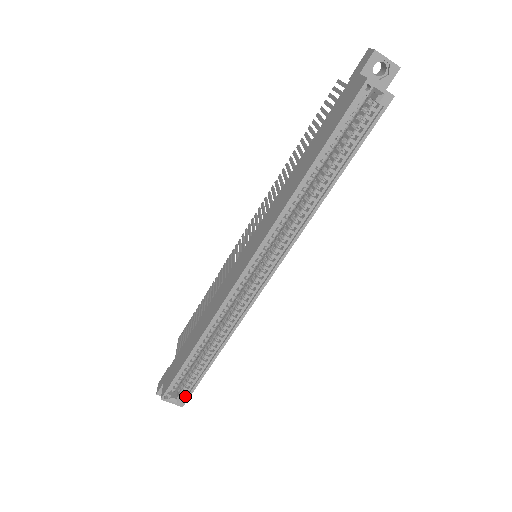
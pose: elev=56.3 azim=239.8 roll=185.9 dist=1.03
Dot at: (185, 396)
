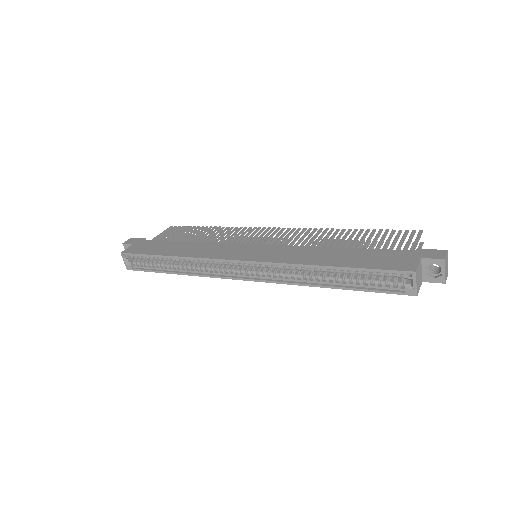
Dot at: (135, 267)
